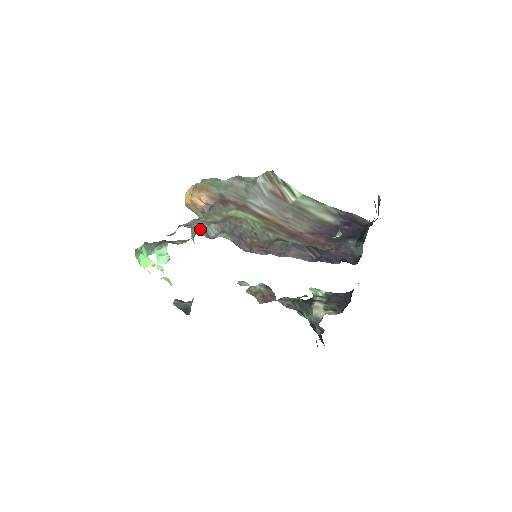
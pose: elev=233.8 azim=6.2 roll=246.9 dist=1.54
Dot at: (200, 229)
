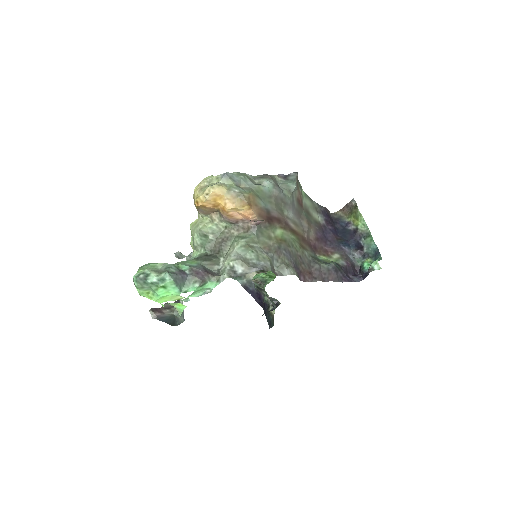
Dot at: (272, 268)
